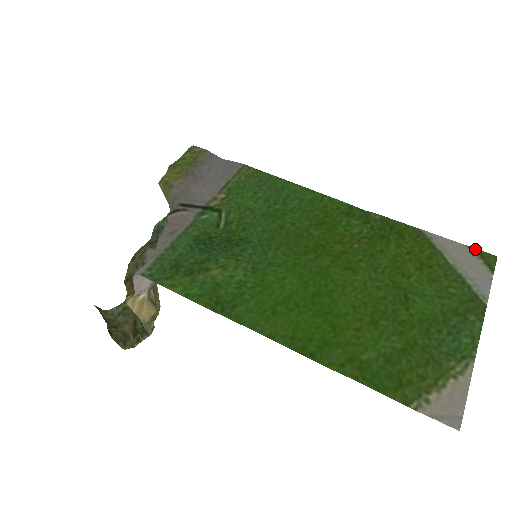
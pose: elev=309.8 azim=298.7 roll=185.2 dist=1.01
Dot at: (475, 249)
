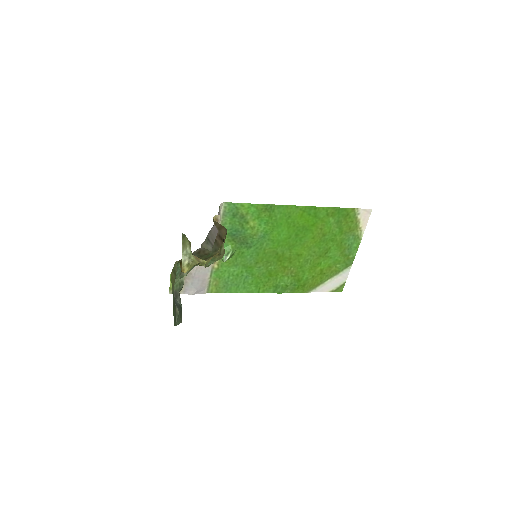
Dot at: (333, 291)
